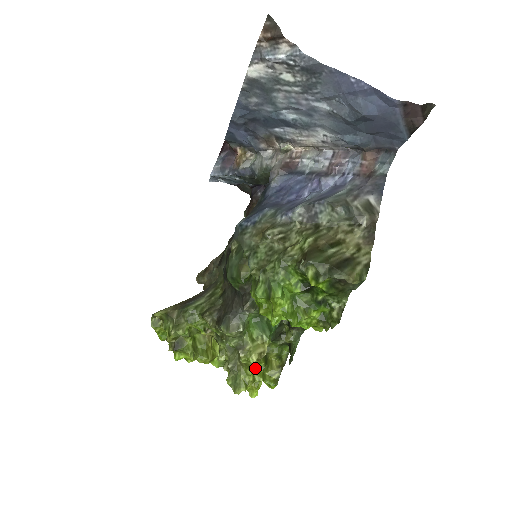
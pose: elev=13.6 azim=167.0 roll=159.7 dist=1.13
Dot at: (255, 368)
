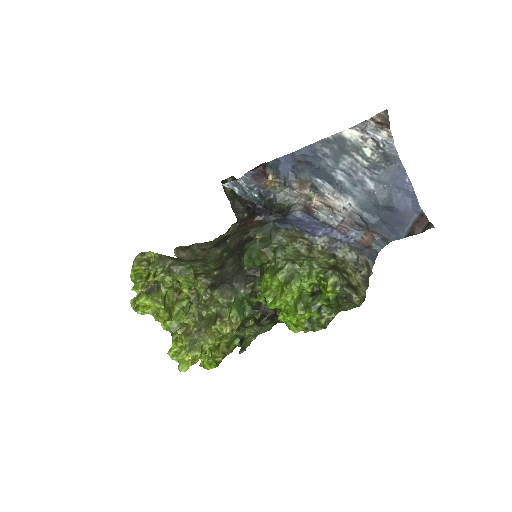
Dot at: (215, 341)
